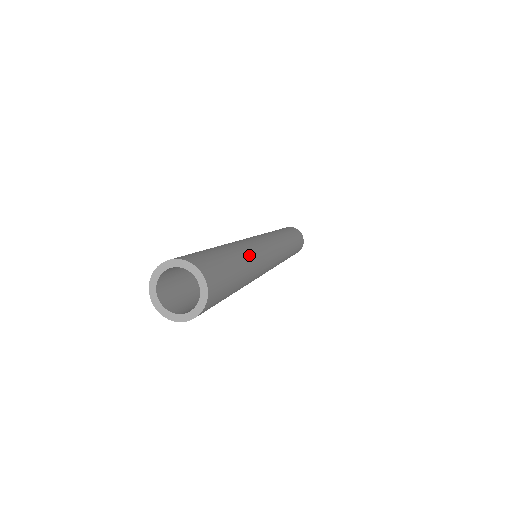
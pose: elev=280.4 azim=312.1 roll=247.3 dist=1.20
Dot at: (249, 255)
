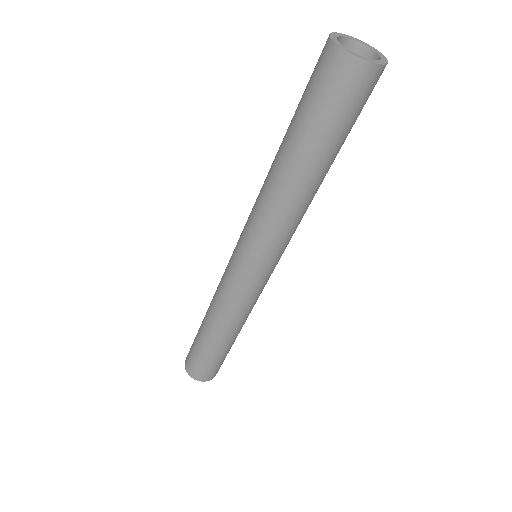
Dot at: occluded
